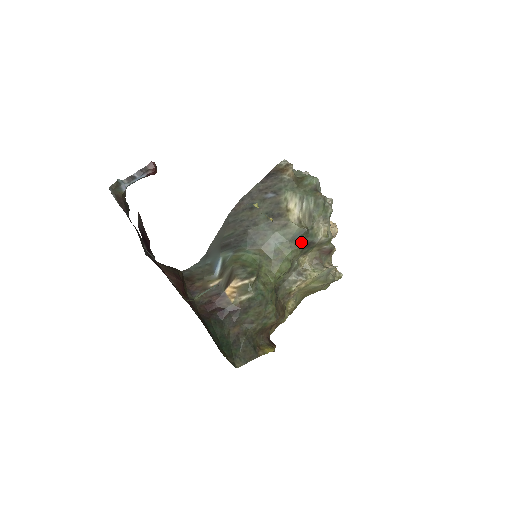
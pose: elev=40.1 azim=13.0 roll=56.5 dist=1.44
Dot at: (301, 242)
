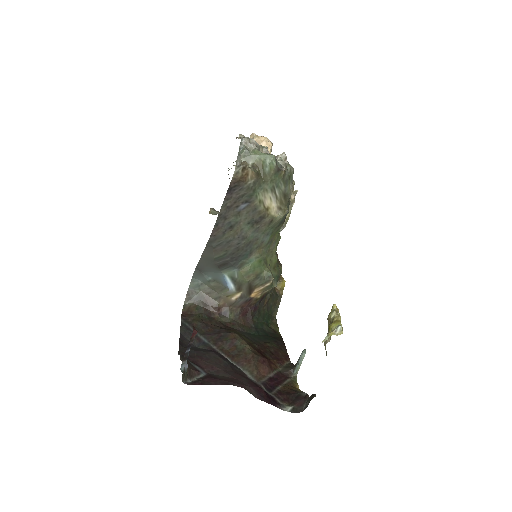
Dot at: occluded
